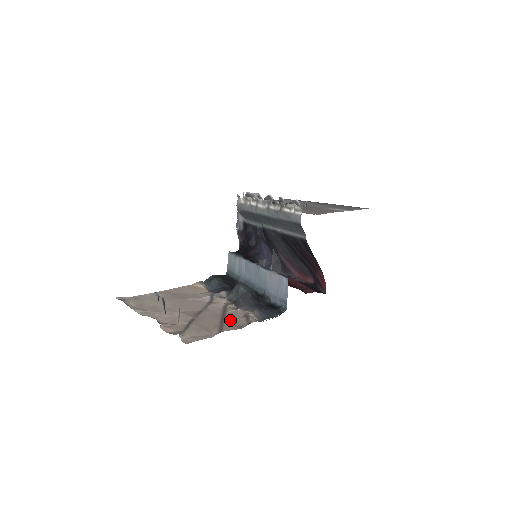
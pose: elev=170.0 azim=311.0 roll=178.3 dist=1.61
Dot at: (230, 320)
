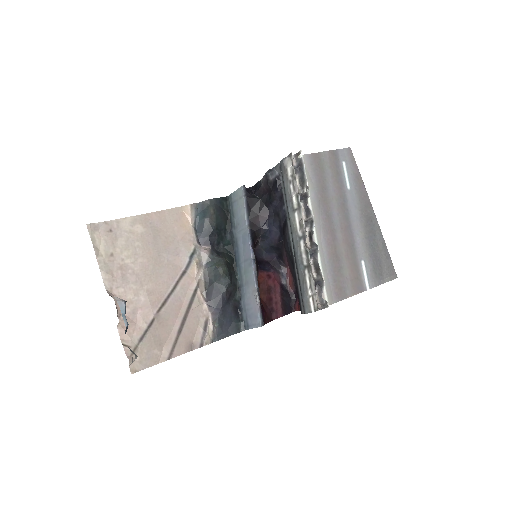
Dot at: (187, 331)
